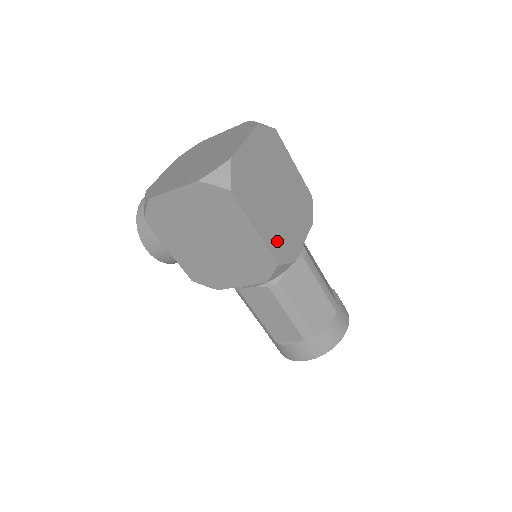
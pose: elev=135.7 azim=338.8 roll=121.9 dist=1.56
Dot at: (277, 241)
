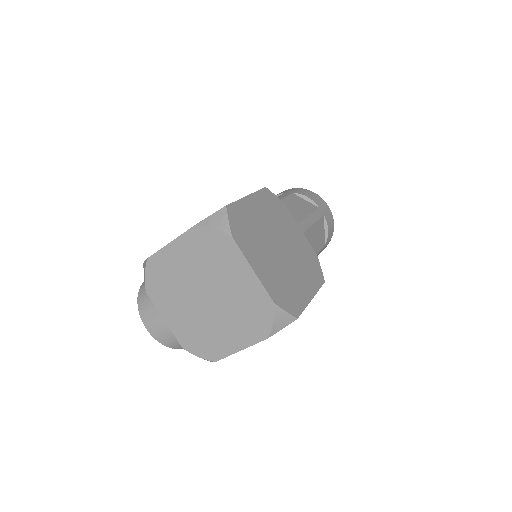
Dot at: (311, 272)
